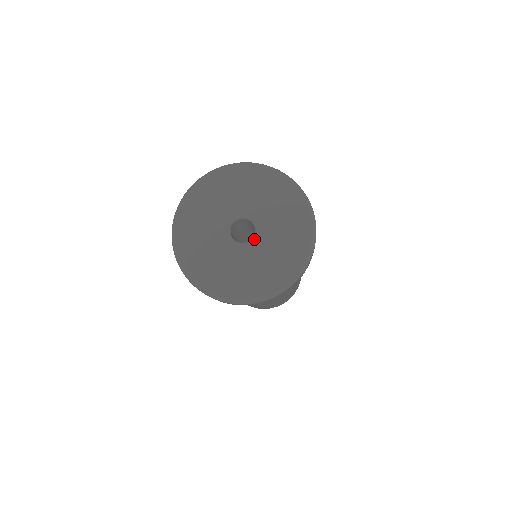
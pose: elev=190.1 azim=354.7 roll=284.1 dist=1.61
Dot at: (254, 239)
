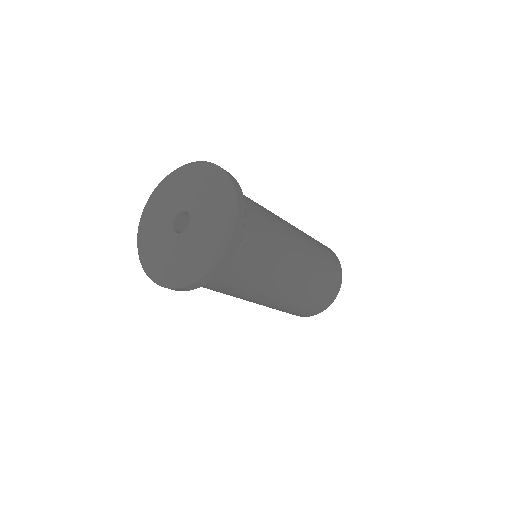
Dot at: (181, 234)
